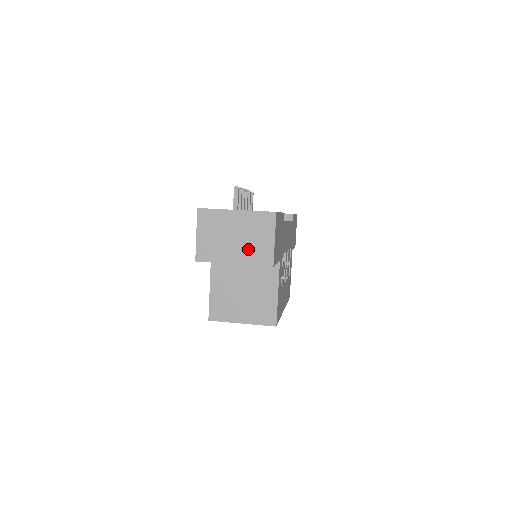
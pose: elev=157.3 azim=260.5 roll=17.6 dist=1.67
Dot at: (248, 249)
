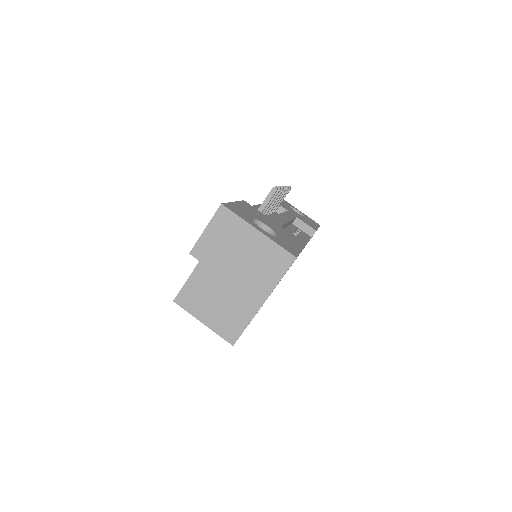
Dot at: (247, 275)
